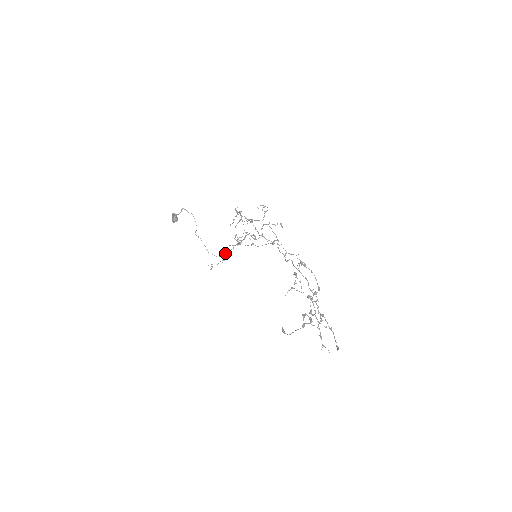
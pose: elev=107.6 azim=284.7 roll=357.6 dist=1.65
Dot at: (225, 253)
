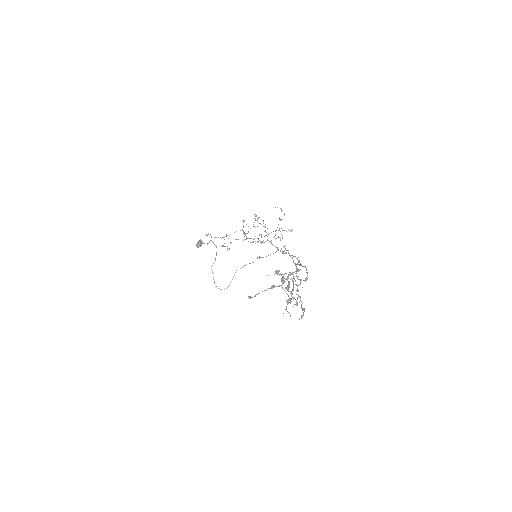
Dot at: (230, 283)
